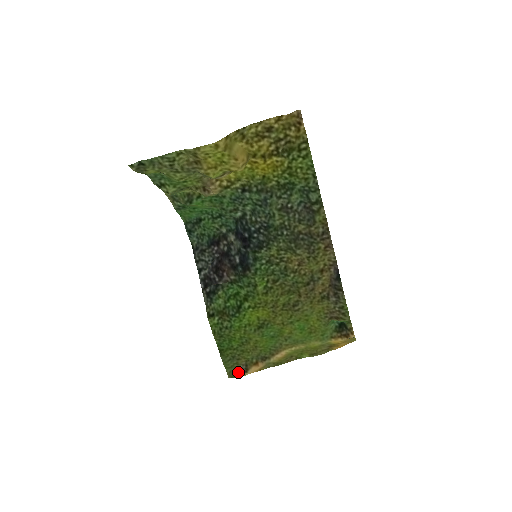
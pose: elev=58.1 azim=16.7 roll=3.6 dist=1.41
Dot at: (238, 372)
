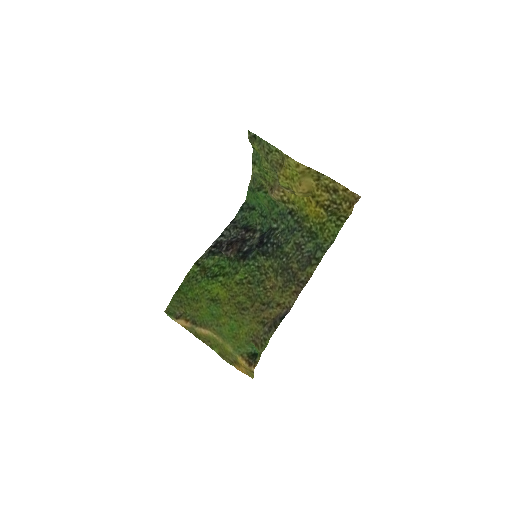
Dot at: (173, 314)
